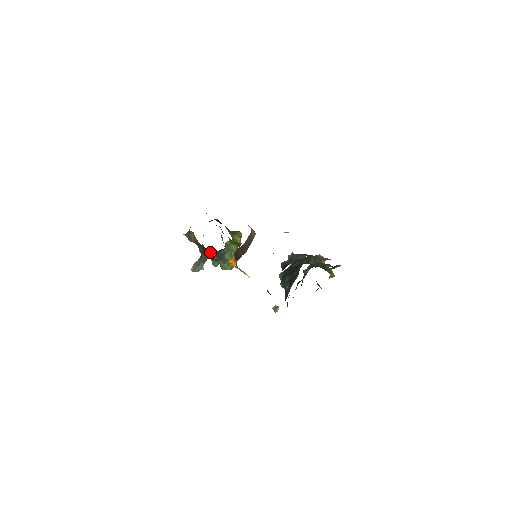
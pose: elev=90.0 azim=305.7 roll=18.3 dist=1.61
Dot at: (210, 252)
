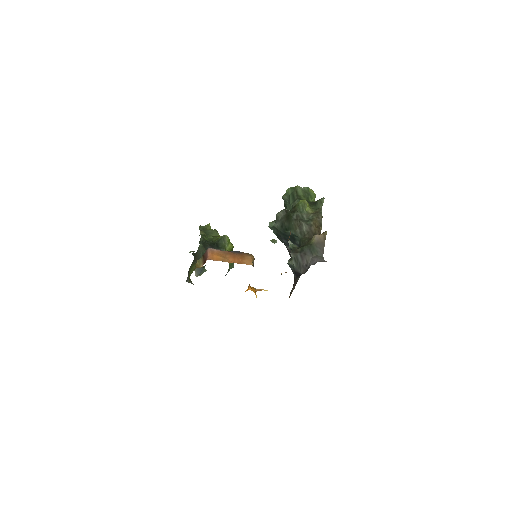
Dot at: occluded
